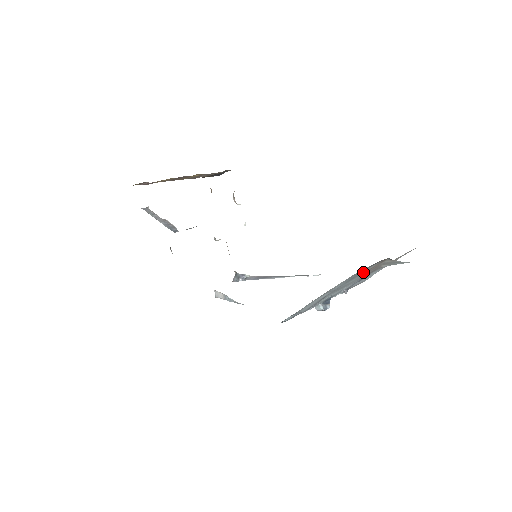
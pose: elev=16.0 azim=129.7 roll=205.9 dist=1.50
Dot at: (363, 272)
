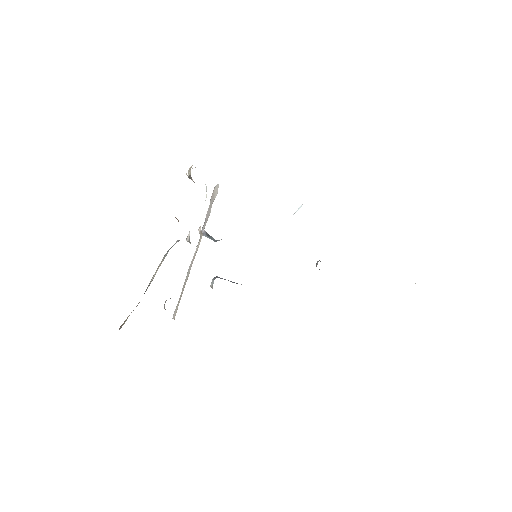
Dot at: occluded
